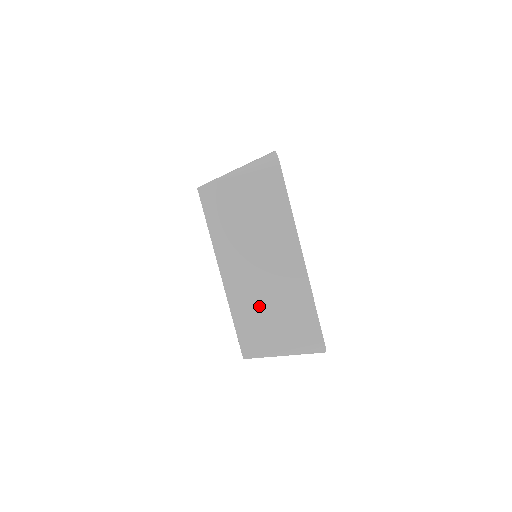
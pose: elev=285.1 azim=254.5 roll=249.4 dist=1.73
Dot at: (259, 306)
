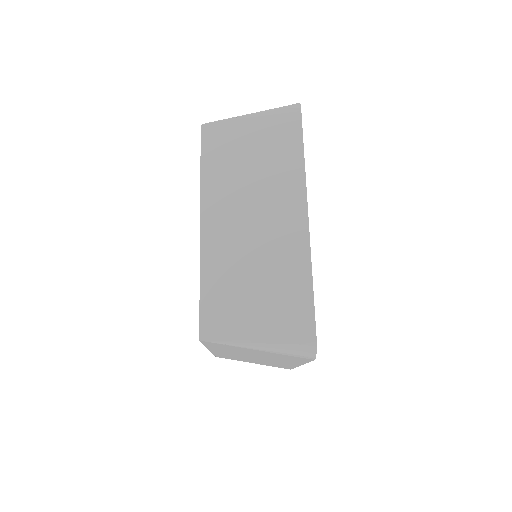
Dot at: (238, 271)
